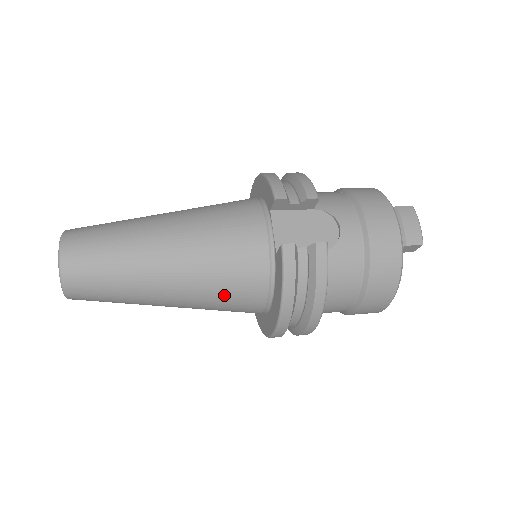
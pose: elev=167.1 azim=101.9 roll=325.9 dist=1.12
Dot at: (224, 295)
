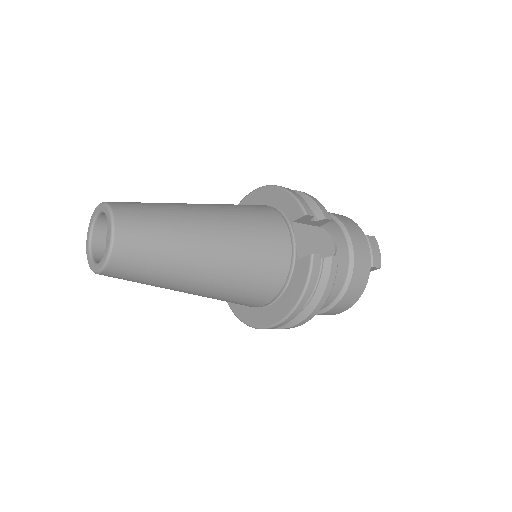
Dot at: (246, 289)
